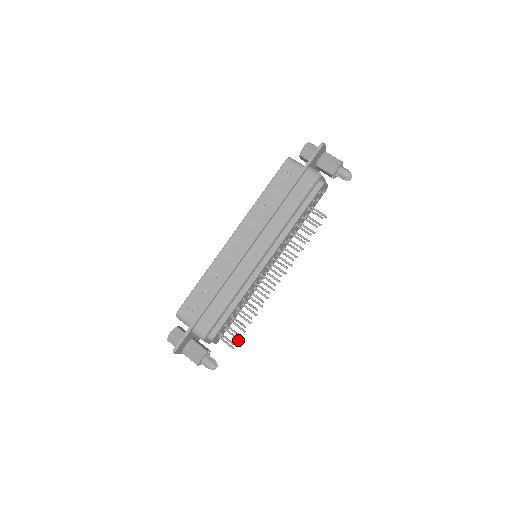
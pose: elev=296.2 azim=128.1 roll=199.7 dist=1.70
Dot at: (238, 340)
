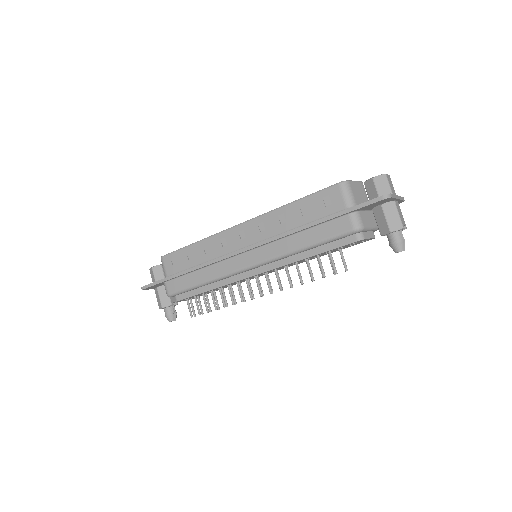
Dot at: occluded
